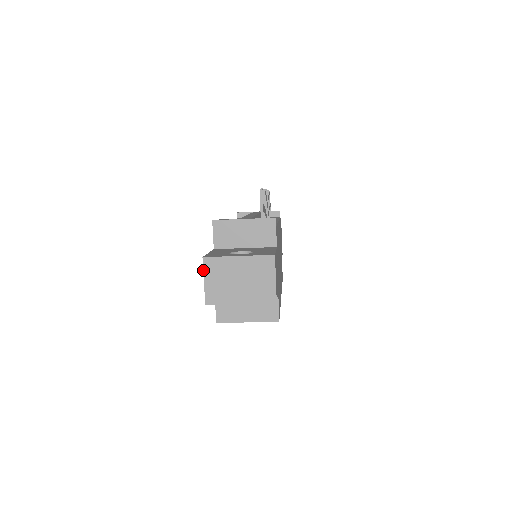
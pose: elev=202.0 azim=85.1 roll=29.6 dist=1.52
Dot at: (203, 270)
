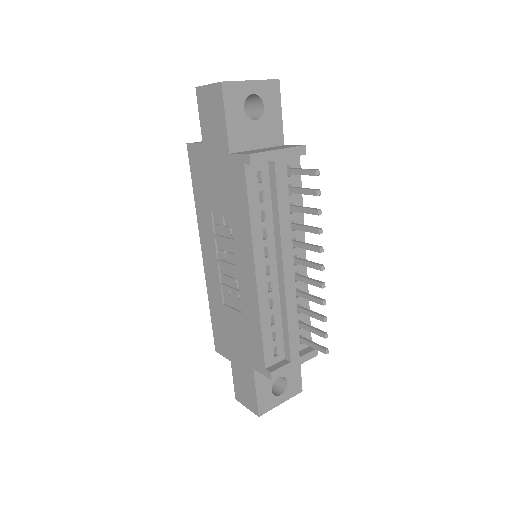
Dot at: occluded
